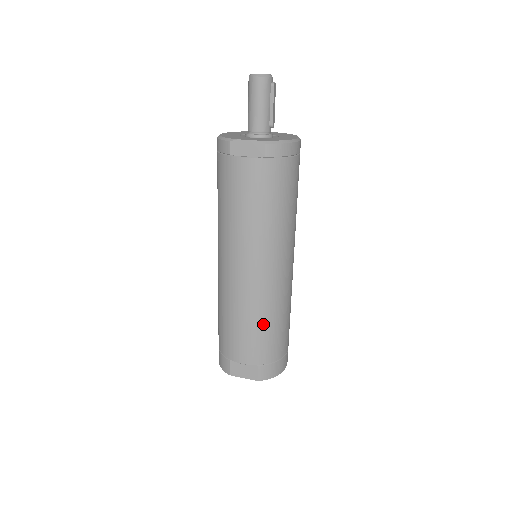
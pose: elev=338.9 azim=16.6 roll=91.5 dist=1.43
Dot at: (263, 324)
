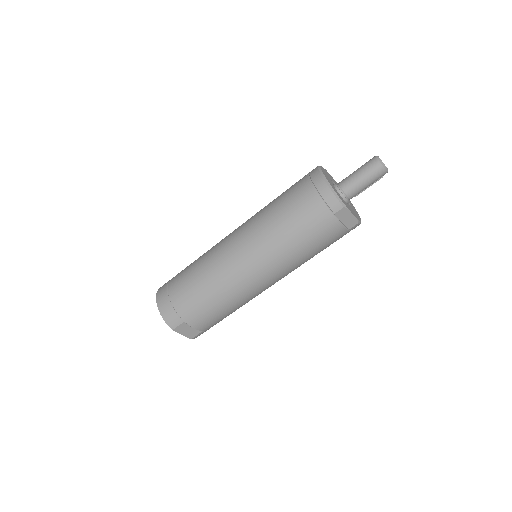
Dot at: (234, 310)
